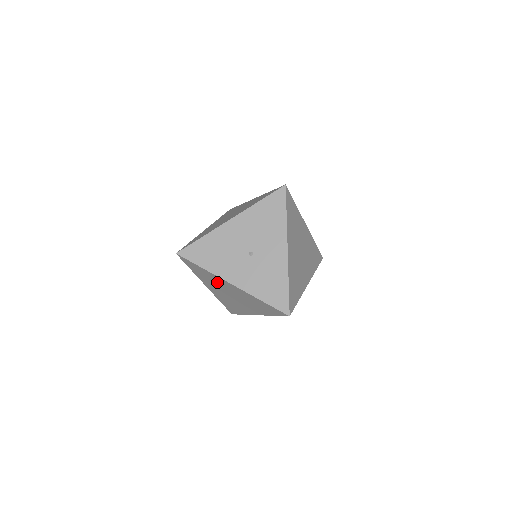
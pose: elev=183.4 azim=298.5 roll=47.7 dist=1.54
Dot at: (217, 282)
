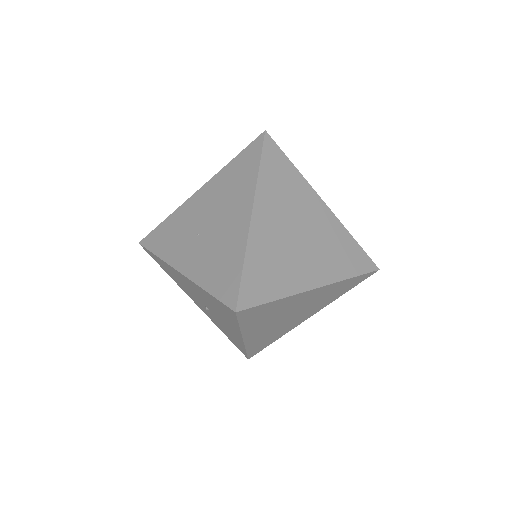
Dot at: occluded
